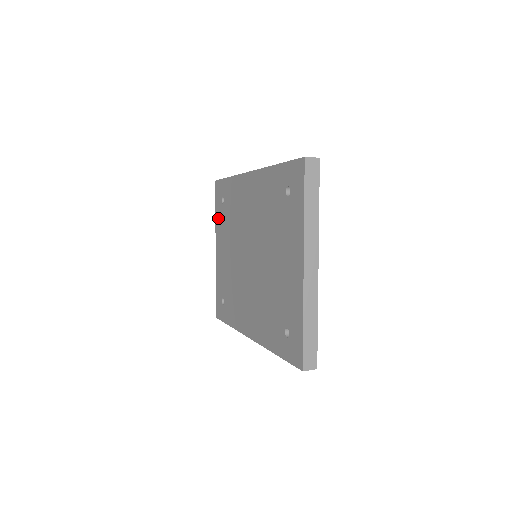
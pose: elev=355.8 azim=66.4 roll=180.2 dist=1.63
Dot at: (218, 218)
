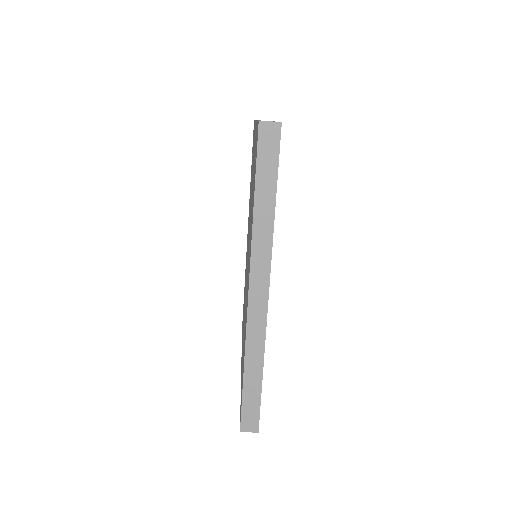
Dot at: occluded
